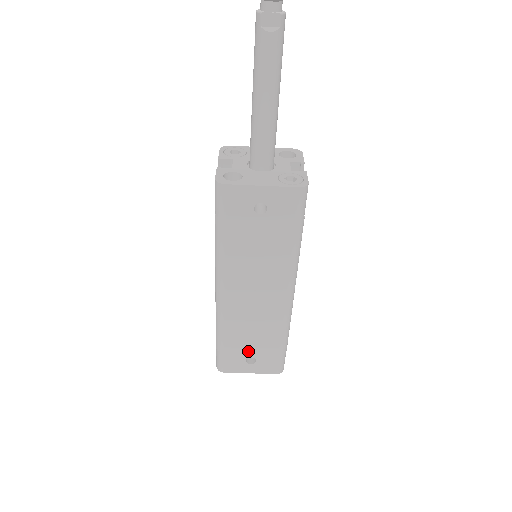
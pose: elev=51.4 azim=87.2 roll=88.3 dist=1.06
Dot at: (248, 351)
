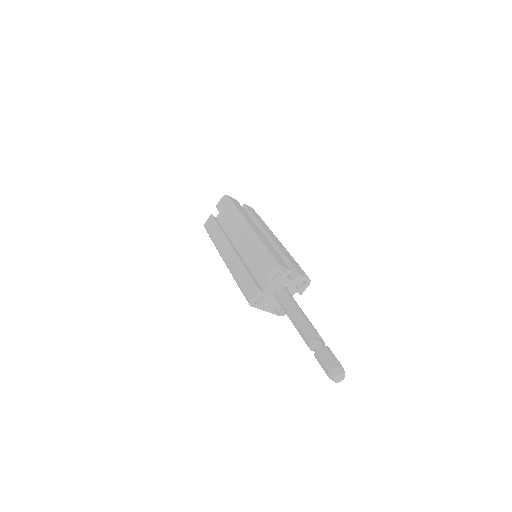
Dot at: occluded
